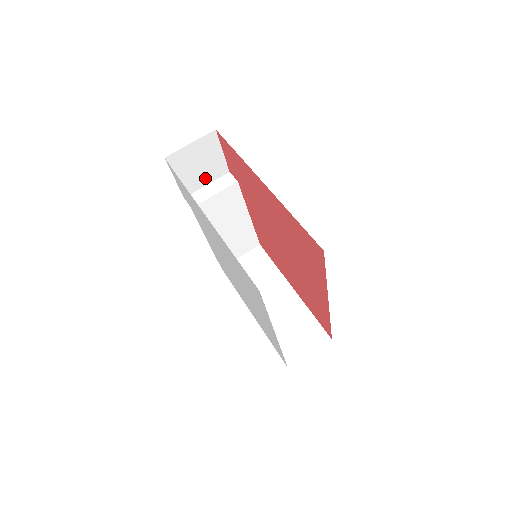
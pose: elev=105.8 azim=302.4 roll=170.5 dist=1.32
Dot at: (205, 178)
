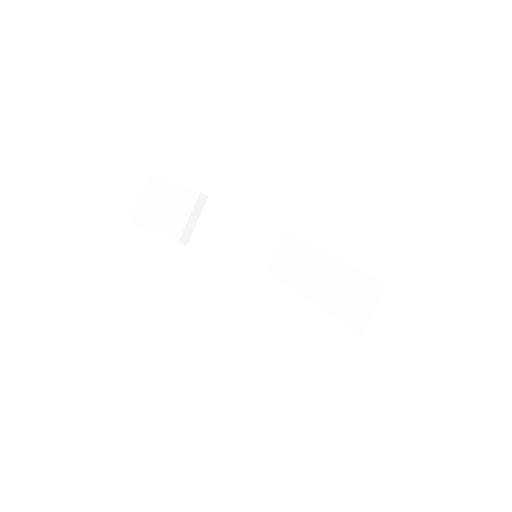
Dot at: (182, 213)
